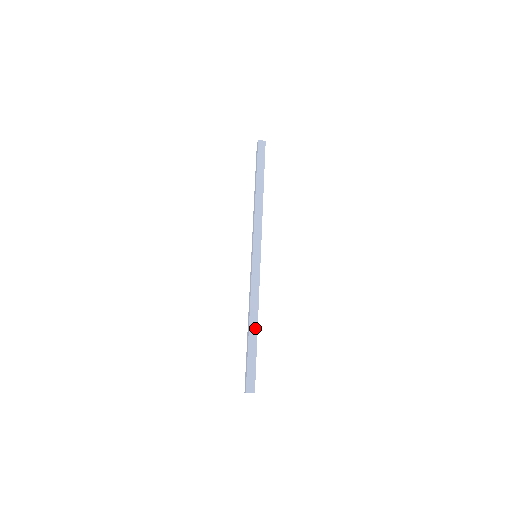
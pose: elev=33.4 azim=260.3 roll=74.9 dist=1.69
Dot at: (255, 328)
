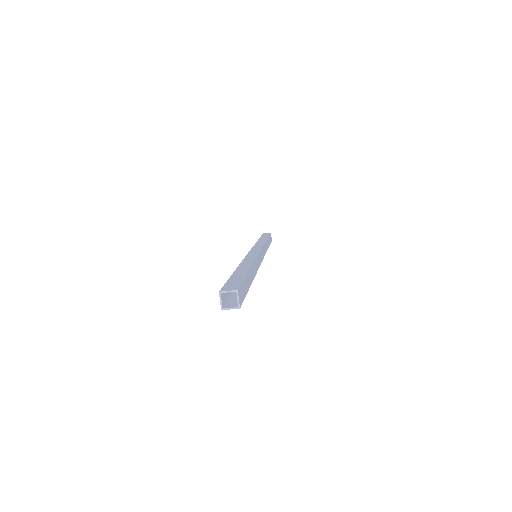
Dot at: (247, 267)
